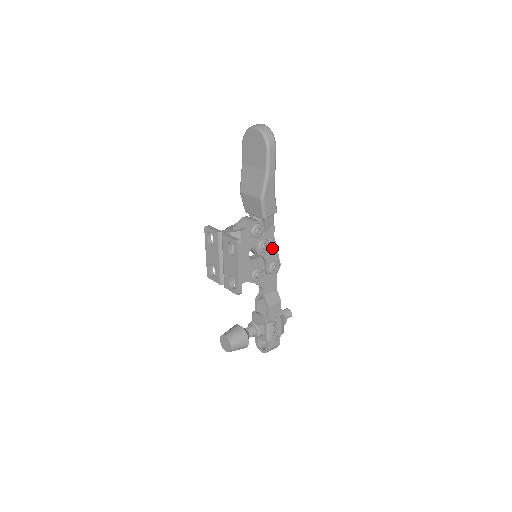
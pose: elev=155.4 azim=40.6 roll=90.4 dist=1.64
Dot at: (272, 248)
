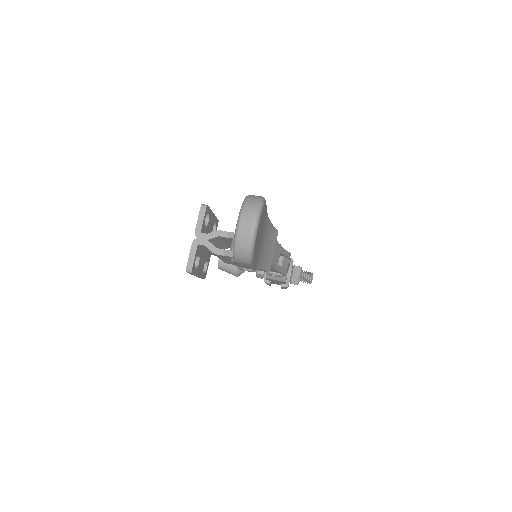
Dot at: (271, 269)
